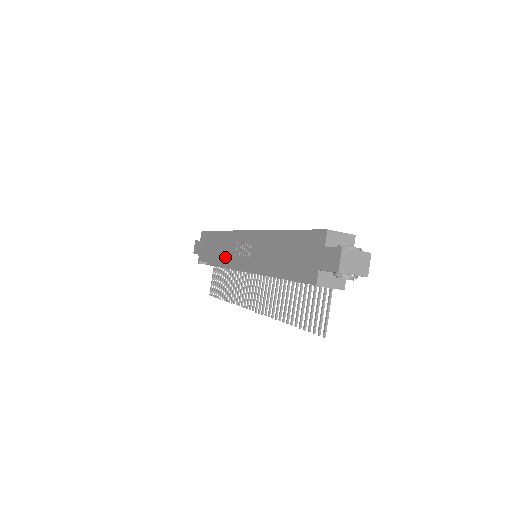
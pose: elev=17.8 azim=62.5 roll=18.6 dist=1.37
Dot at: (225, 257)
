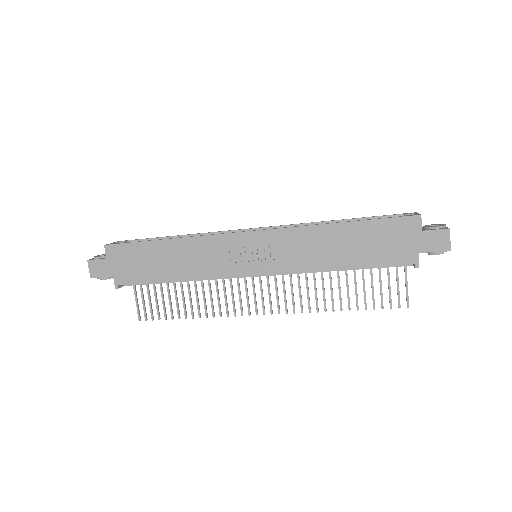
Dot at: (203, 269)
